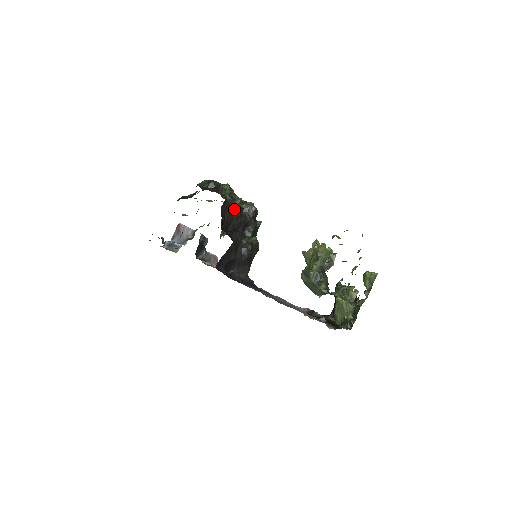
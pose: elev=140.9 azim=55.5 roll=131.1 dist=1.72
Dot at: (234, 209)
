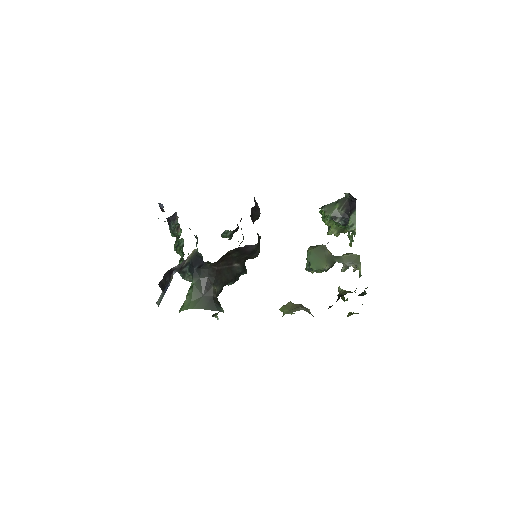
Dot at: occluded
